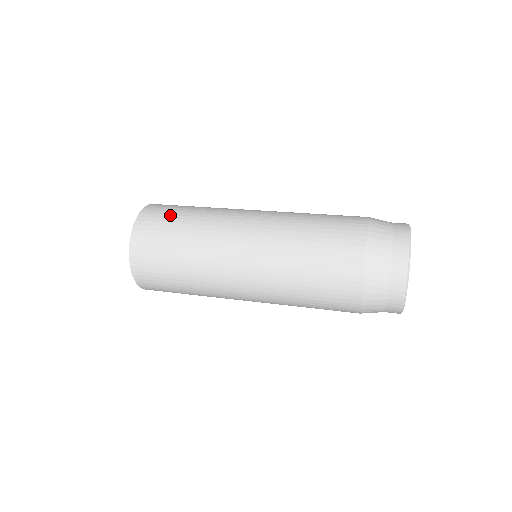
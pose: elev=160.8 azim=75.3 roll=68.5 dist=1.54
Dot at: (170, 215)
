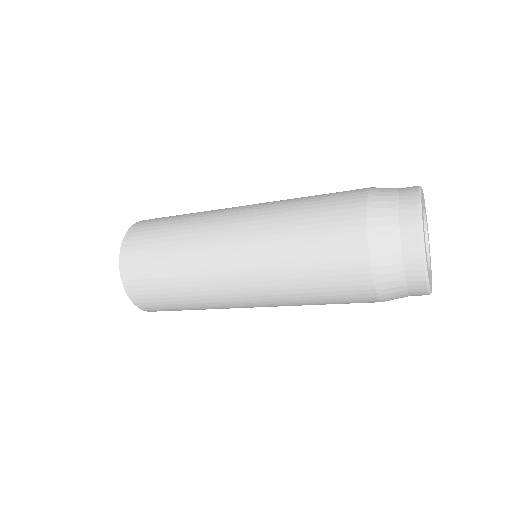
Dot at: (151, 239)
